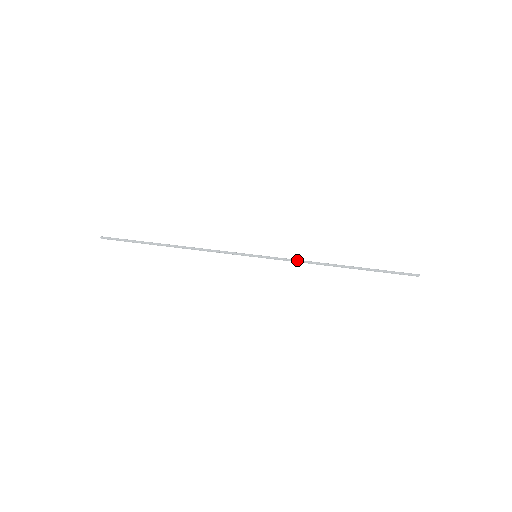
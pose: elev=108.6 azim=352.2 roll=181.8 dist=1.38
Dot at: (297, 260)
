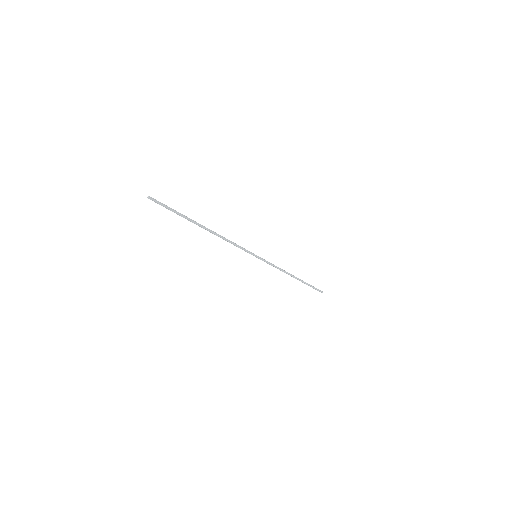
Dot at: (277, 267)
